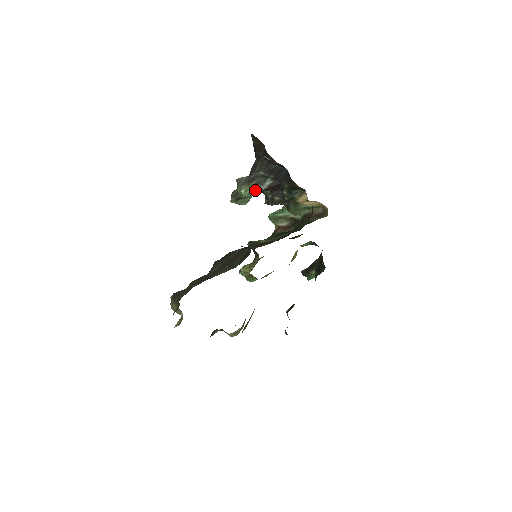
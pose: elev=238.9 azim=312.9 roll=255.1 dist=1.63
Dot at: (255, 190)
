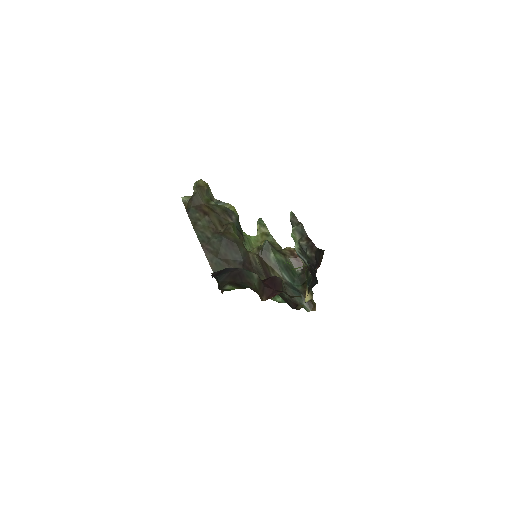
Dot at: (296, 249)
